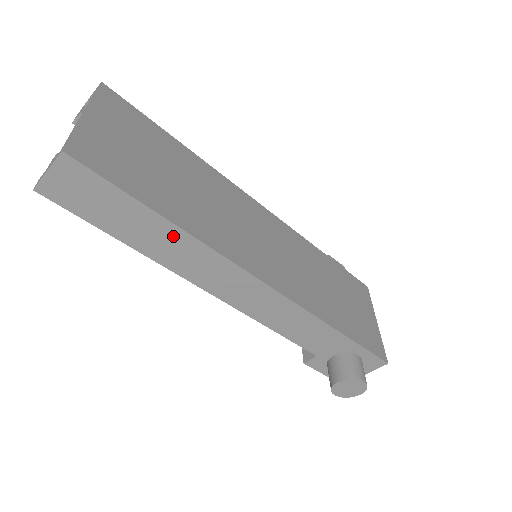
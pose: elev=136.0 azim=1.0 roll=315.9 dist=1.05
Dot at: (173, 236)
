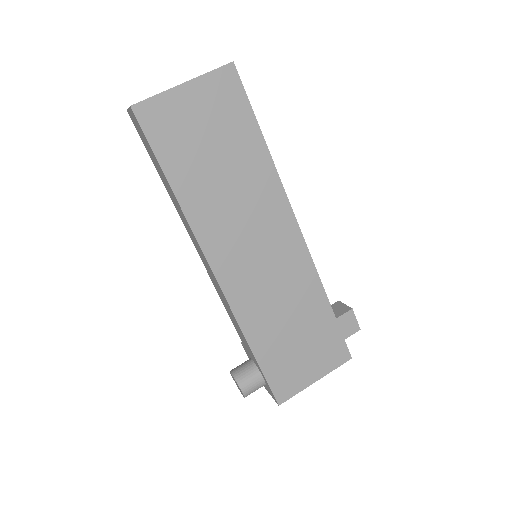
Dot at: (175, 200)
